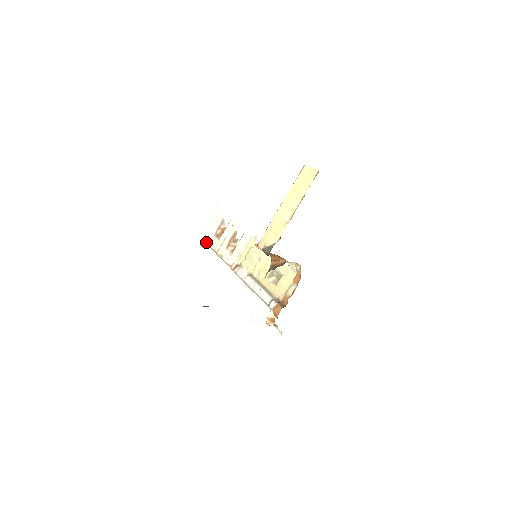
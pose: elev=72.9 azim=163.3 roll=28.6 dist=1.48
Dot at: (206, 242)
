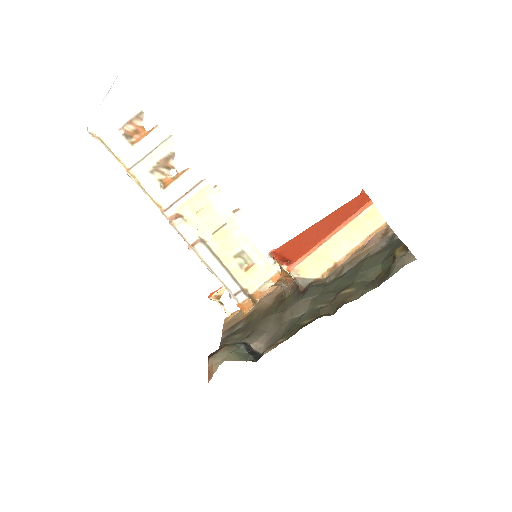
Dot at: (96, 132)
